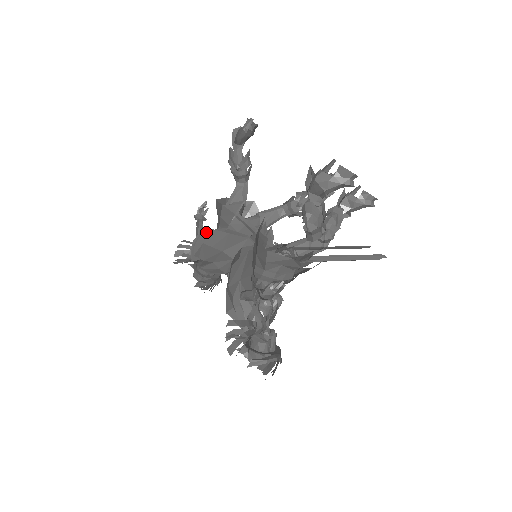
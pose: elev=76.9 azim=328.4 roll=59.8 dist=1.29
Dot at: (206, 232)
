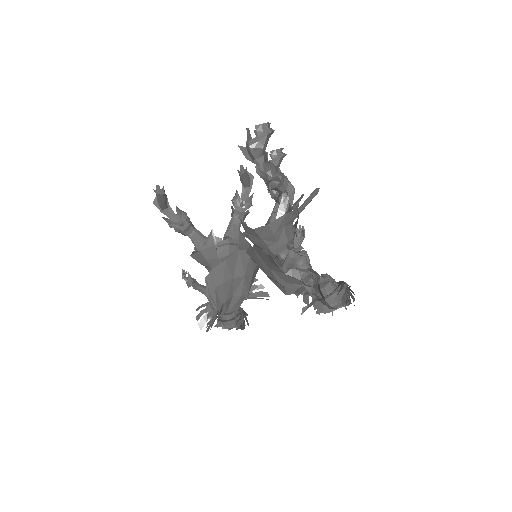
Dot at: (210, 277)
